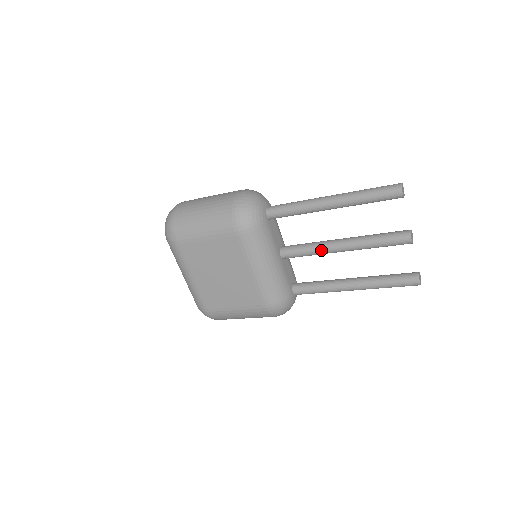
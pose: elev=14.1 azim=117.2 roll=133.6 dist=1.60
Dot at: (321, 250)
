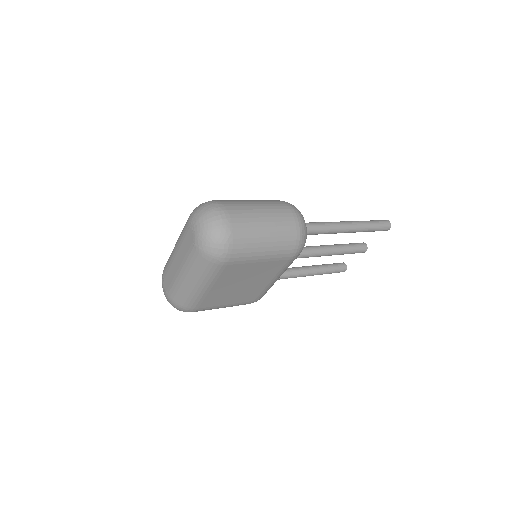
Dot at: (313, 256)
